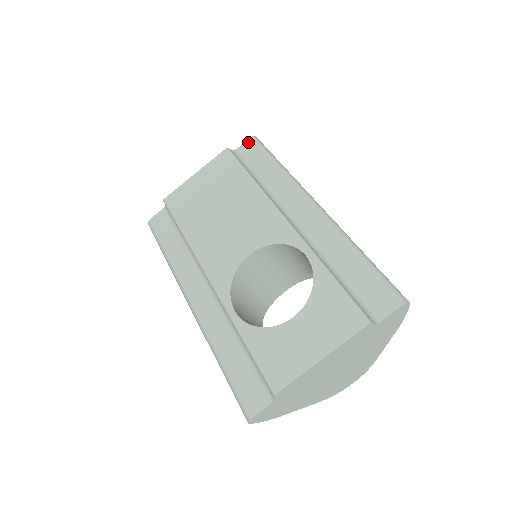
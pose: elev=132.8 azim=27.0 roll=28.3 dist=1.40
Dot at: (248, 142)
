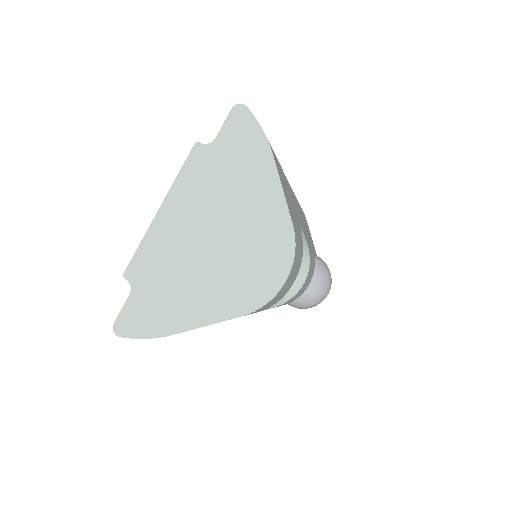
Dot at: occluded
